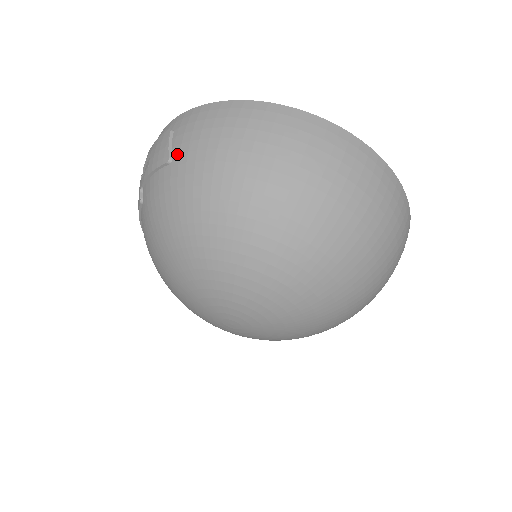
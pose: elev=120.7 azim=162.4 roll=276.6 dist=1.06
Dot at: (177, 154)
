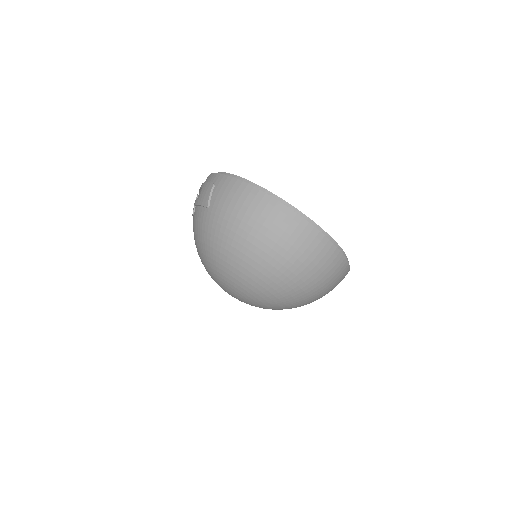
Dot at: (212, 205)
